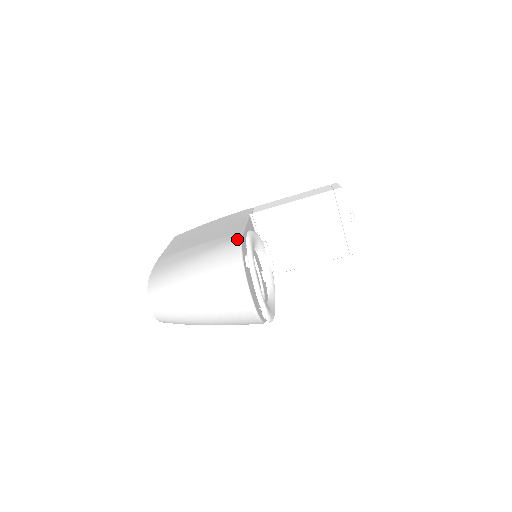
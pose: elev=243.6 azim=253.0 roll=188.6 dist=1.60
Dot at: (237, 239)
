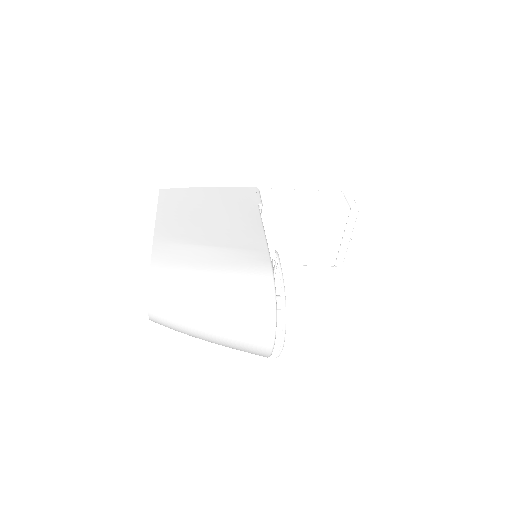
Dot at: (269, 270)
